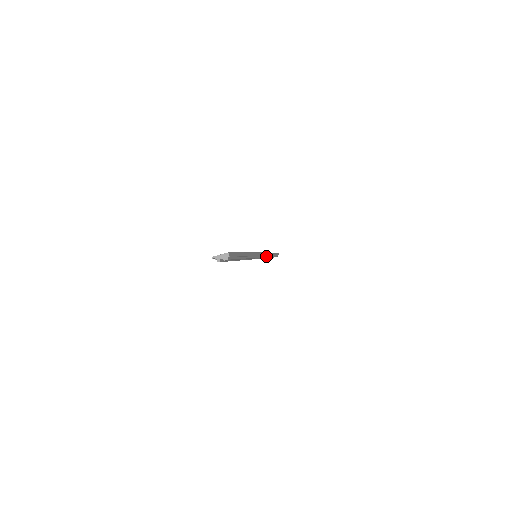
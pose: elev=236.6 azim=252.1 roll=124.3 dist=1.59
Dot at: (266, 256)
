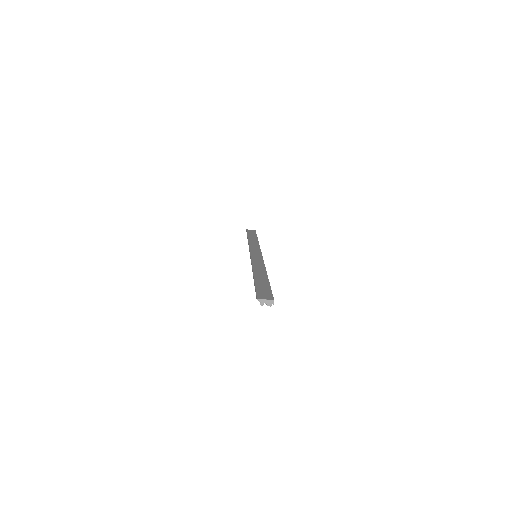
Dot at: occluded
